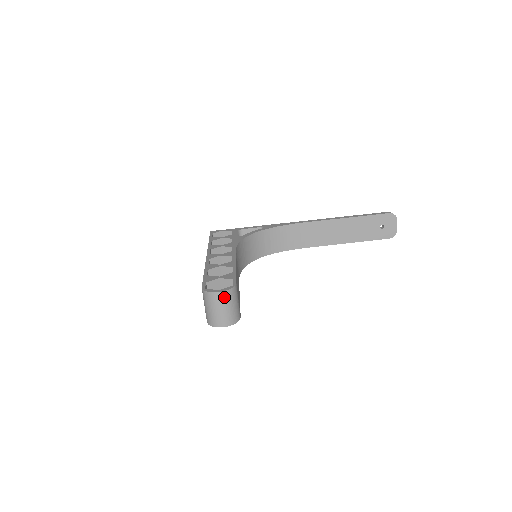
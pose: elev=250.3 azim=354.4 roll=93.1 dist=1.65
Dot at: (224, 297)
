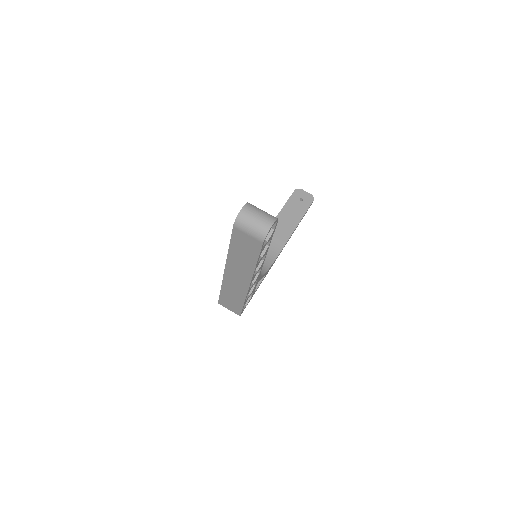
Dot at: (250, 207)
